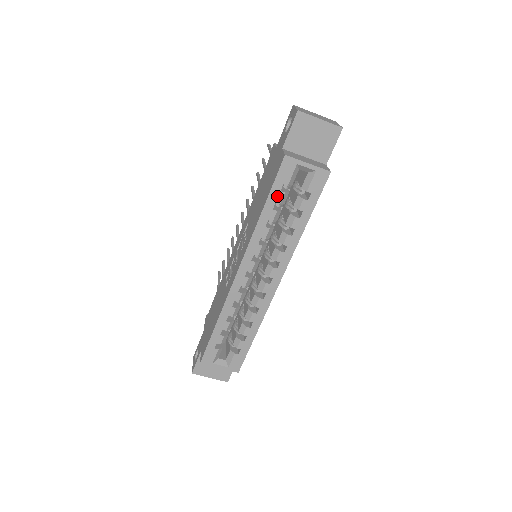
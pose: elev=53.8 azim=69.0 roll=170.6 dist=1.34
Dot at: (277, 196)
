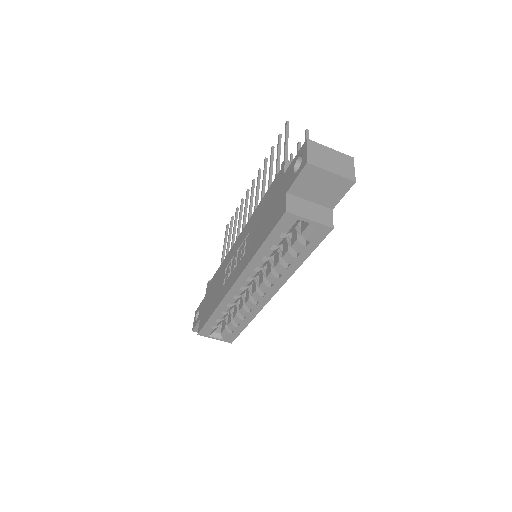
Dot at: (275, 240)
